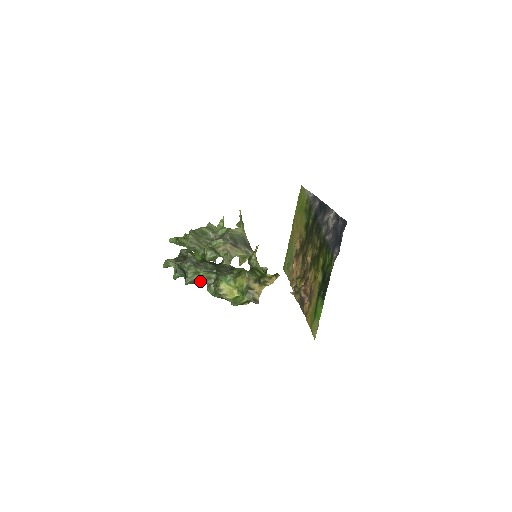
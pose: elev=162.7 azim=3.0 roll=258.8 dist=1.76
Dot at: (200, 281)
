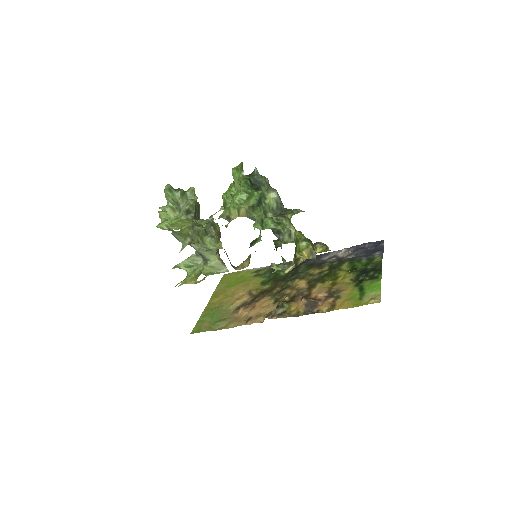
Dot at: (260, 207)
